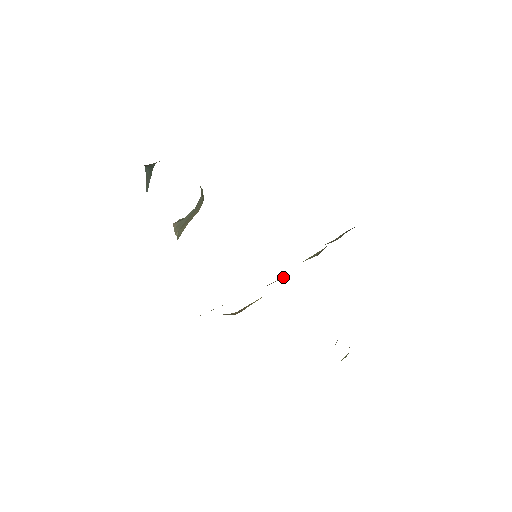
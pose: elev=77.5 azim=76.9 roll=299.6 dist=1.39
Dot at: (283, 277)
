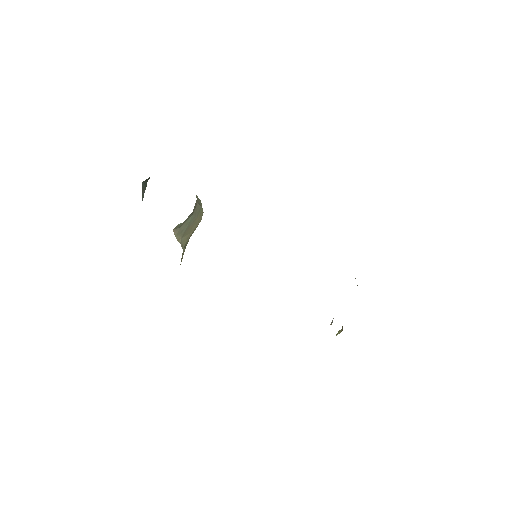
Dot at: occluded
